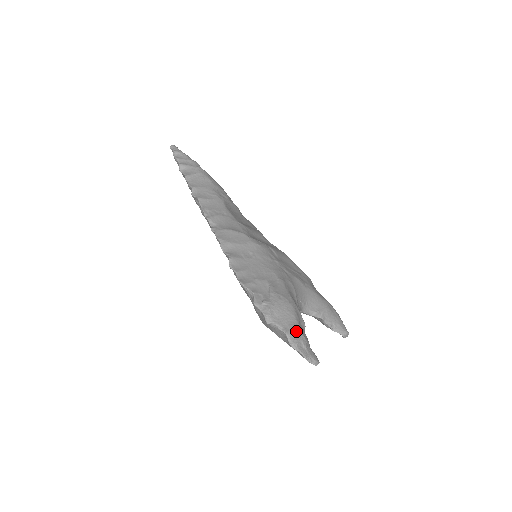
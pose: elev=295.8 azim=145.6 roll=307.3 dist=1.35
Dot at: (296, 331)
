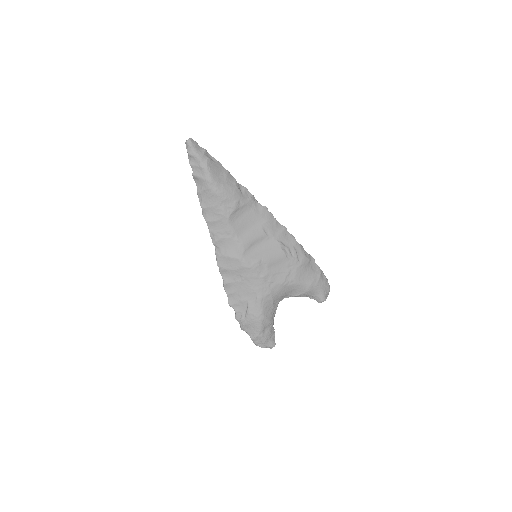
Dot at: (258, 338)
